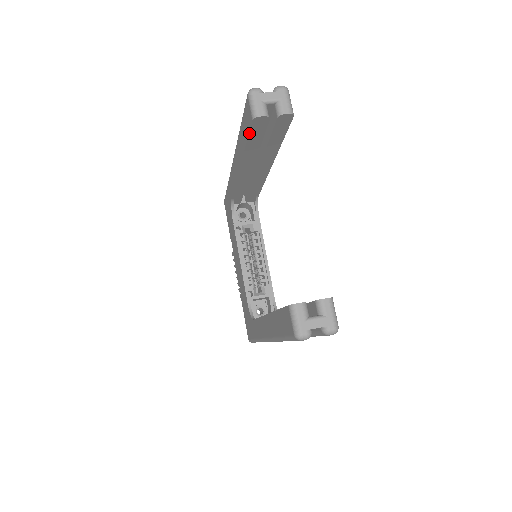
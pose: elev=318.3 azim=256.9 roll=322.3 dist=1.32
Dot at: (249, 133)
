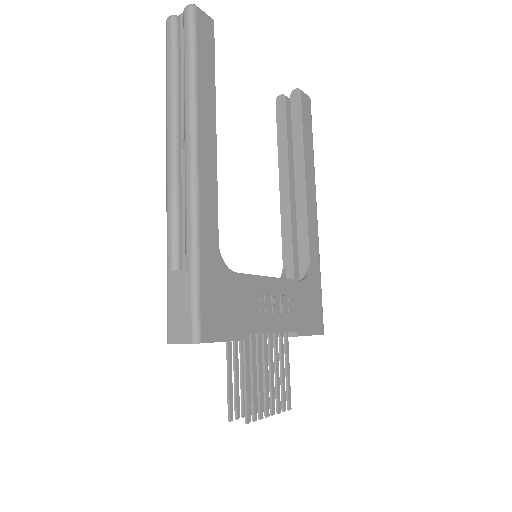
Dot at: (277, 119)
